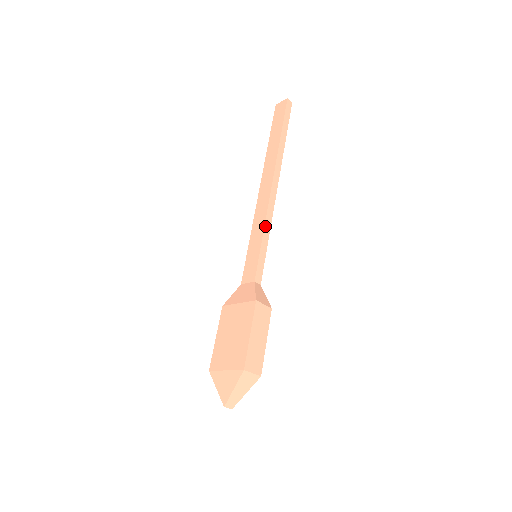
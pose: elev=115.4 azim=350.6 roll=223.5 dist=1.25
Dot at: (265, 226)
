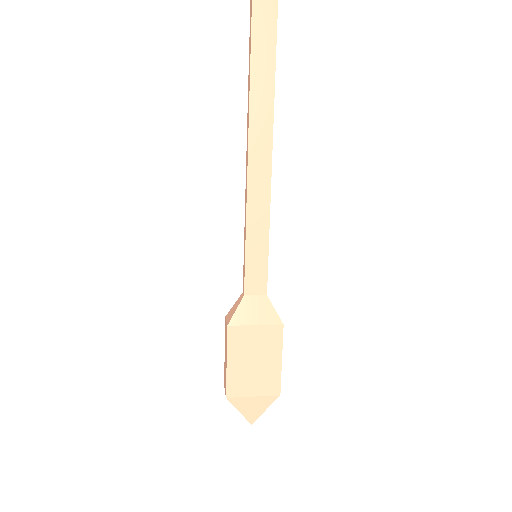
Dot at: (269, 219)
